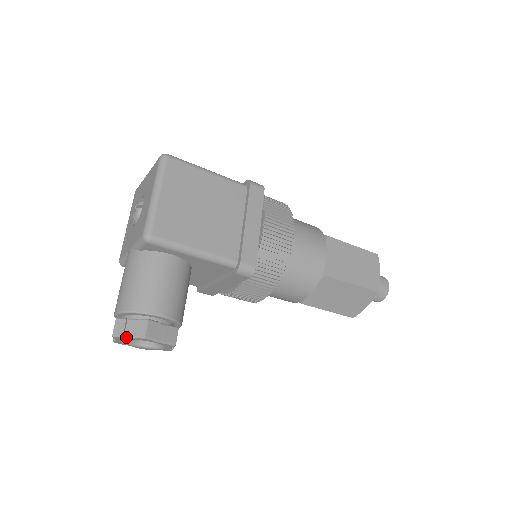
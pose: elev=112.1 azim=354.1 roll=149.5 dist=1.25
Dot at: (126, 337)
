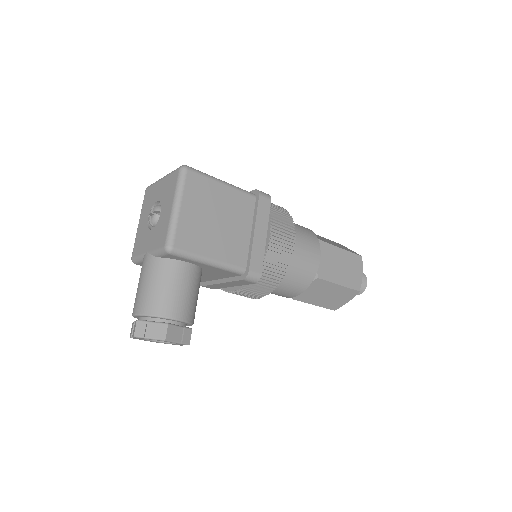
Dot at: (147, 338)
